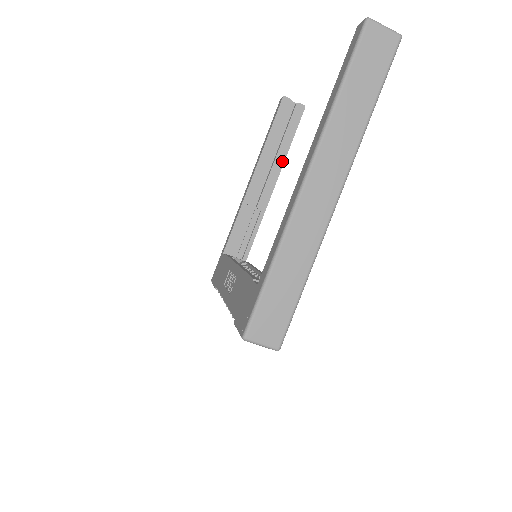
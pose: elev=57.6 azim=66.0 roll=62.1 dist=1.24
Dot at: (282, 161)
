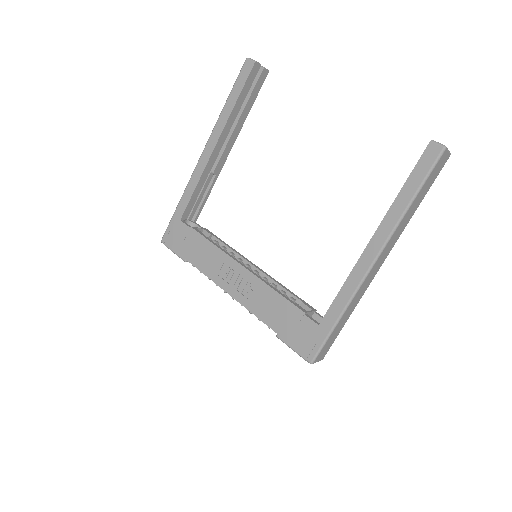
Dot at: (240, 127)
